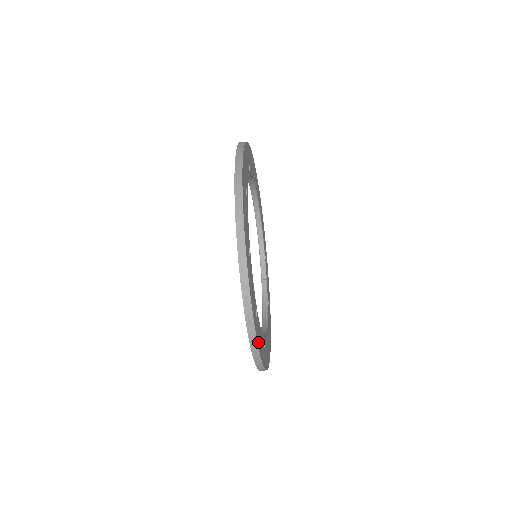
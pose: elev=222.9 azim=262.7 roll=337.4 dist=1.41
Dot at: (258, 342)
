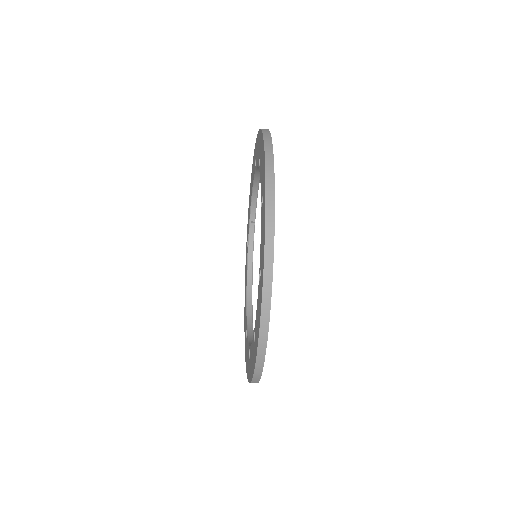
Dot at: occluded
